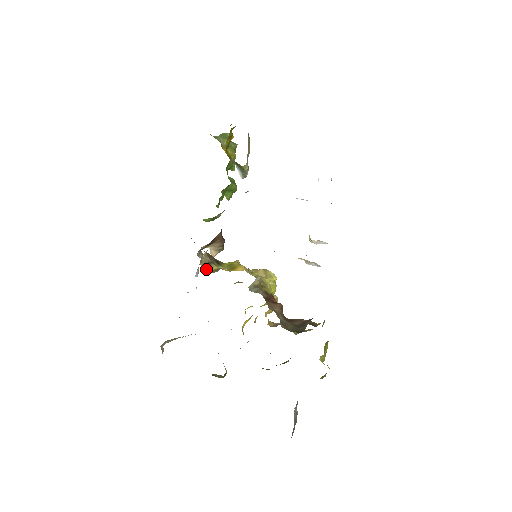
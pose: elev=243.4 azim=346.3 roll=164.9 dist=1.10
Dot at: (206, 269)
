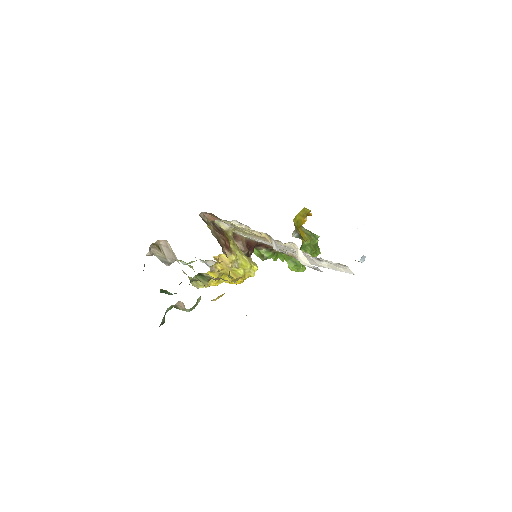
Dot at: (209, 228)
